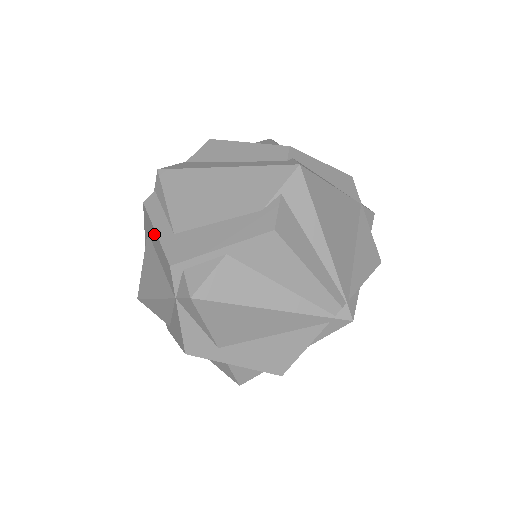
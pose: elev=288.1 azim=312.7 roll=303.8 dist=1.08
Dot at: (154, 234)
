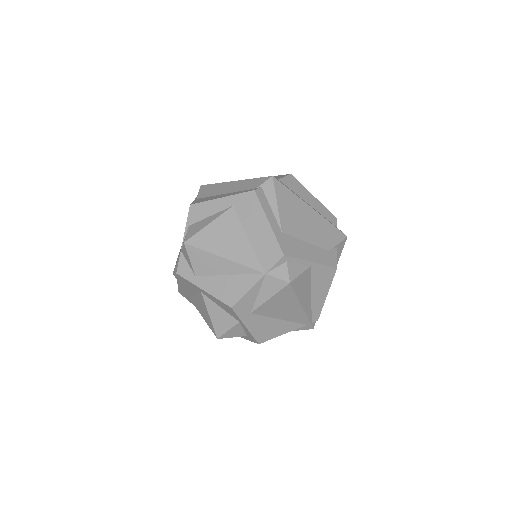
Dot at: (261, 220)
